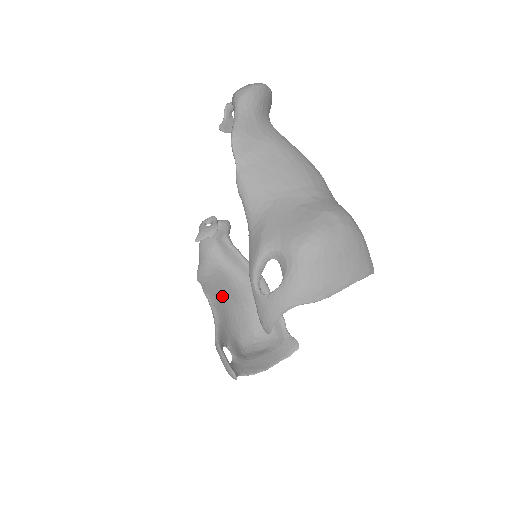
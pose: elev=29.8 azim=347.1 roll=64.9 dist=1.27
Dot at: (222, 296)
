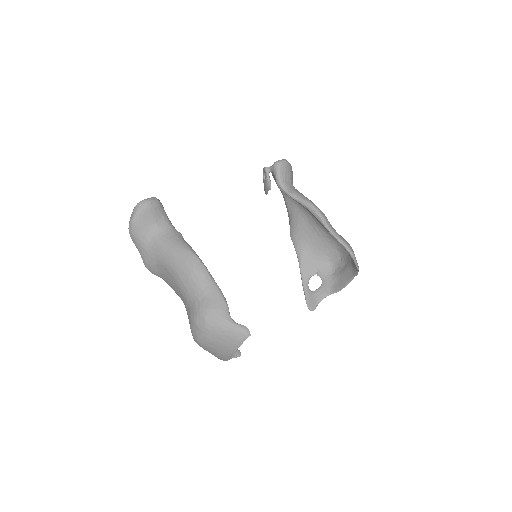
Dot at: (300, 234)
